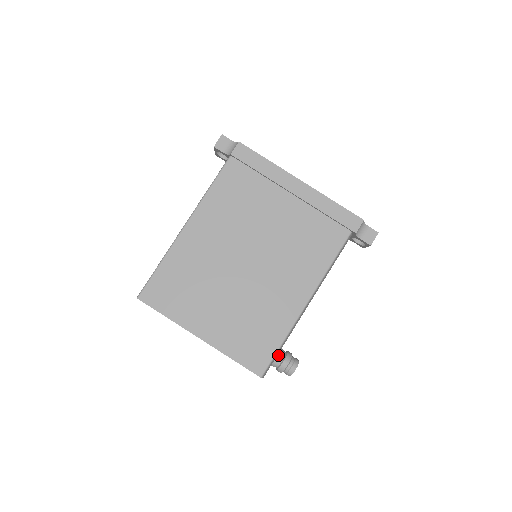
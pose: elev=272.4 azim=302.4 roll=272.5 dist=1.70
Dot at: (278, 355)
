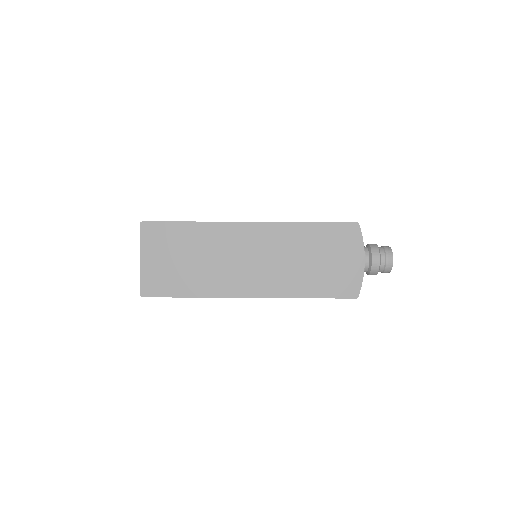
Dot at: occluded
